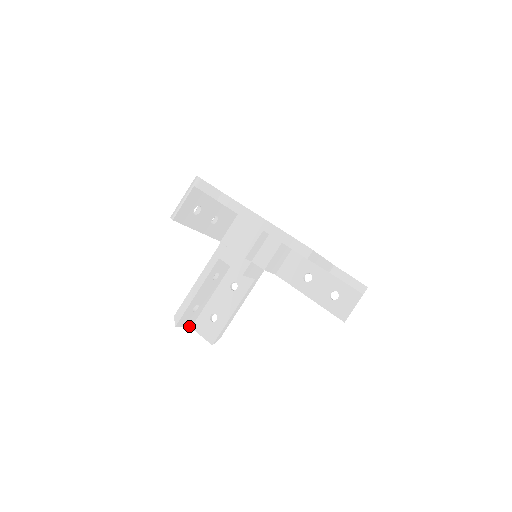
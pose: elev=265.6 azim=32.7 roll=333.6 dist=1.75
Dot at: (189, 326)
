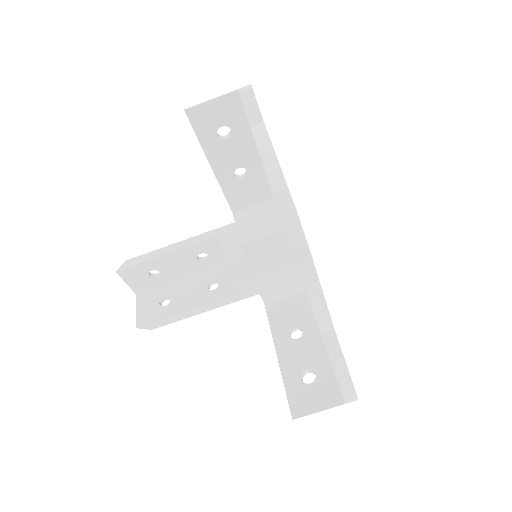
Dot at: (135, 290)
